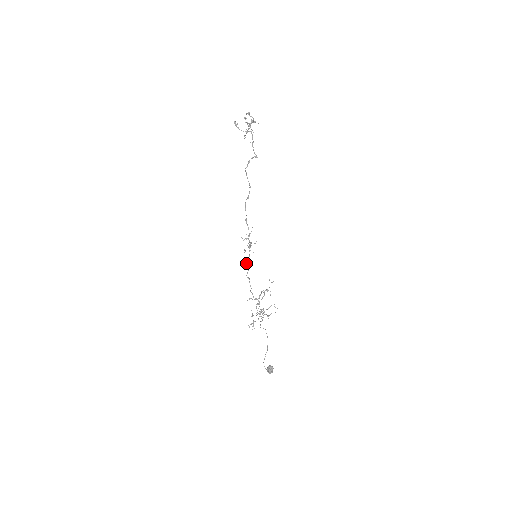
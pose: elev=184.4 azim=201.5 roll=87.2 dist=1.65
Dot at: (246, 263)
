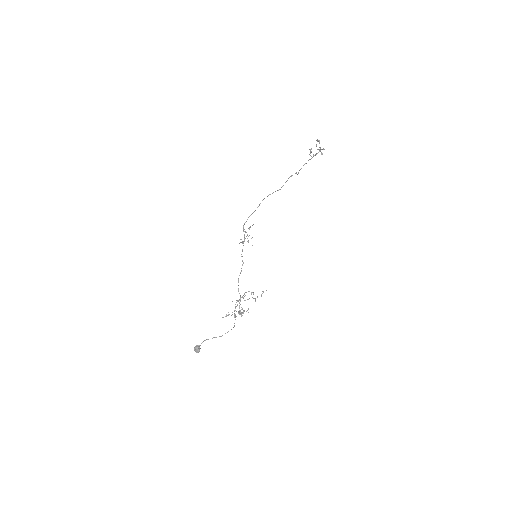
Dot at: occluded
